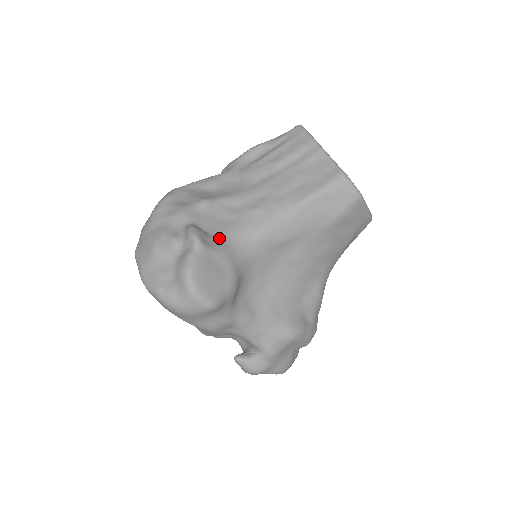
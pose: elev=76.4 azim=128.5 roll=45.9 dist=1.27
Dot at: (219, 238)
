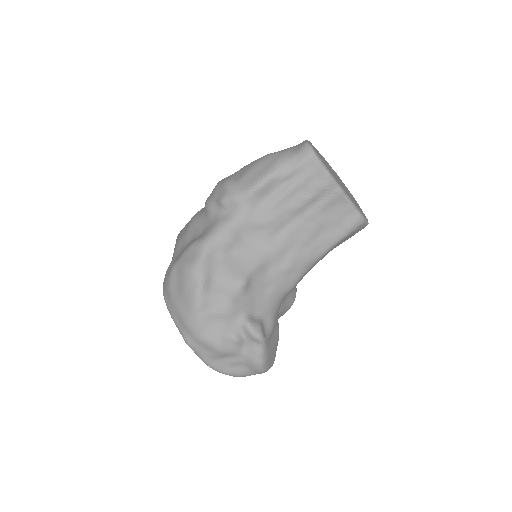
Dot at: (267, 314)
